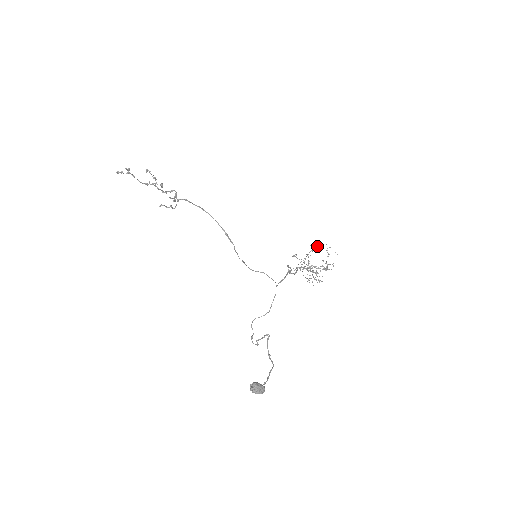
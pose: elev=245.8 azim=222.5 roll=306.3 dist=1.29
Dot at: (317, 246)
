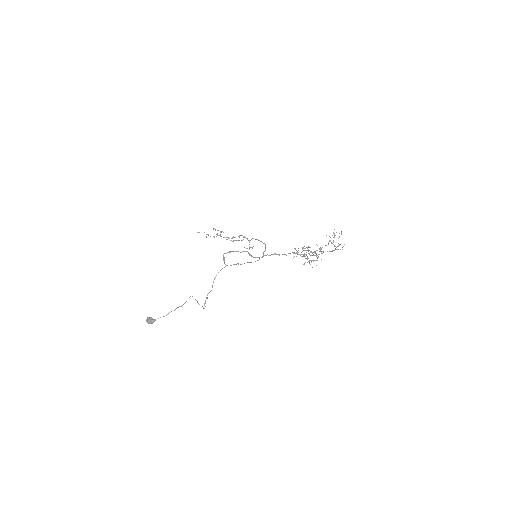
Dot at: (341, 234)
